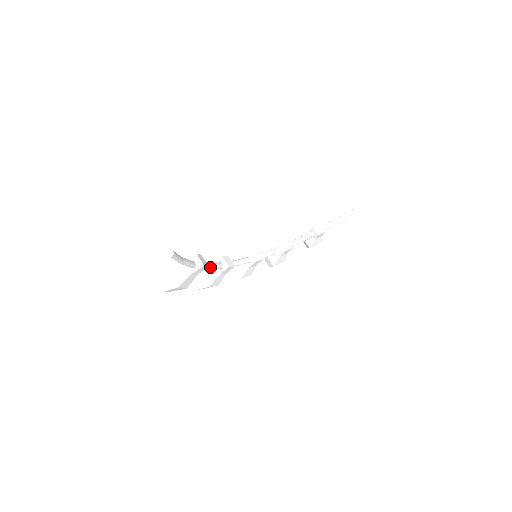
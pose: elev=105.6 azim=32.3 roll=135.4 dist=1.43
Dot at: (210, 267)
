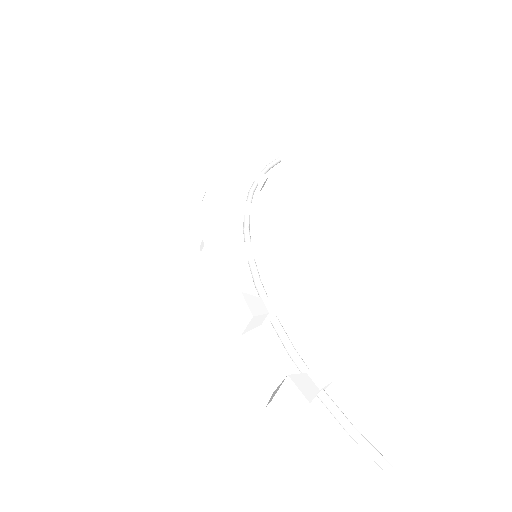
Dot at: (291, 351)
